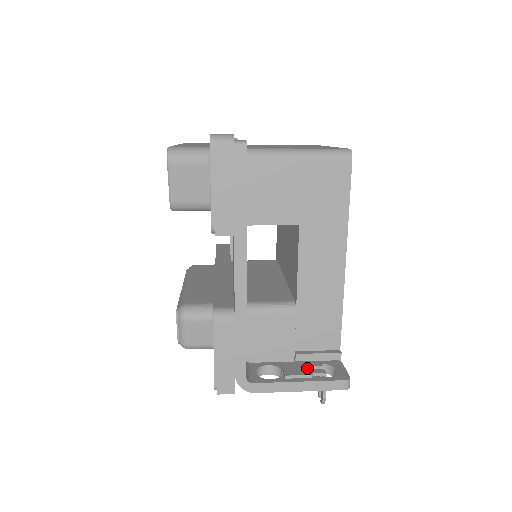
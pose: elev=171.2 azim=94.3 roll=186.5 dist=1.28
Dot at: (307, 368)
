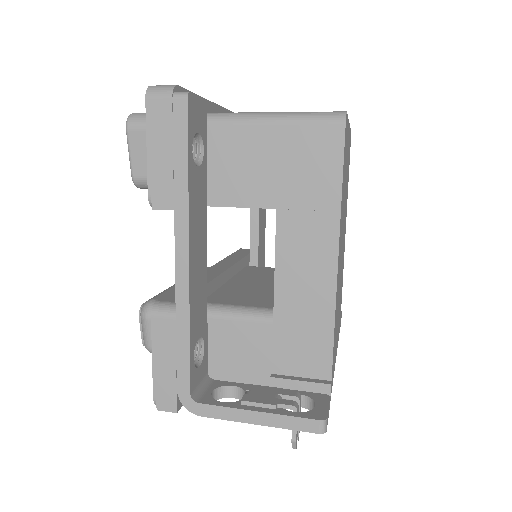
Dot at: (276, 396)
